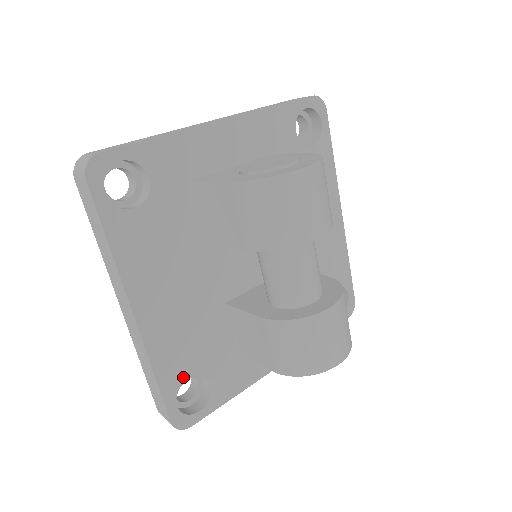
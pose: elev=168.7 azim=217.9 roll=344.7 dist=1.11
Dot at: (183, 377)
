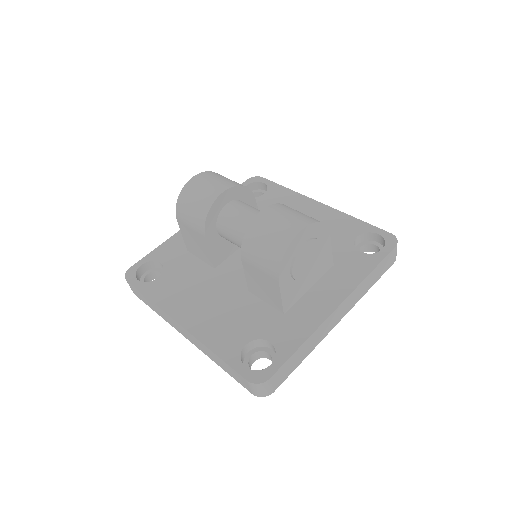
Dot at: (240, 346)
